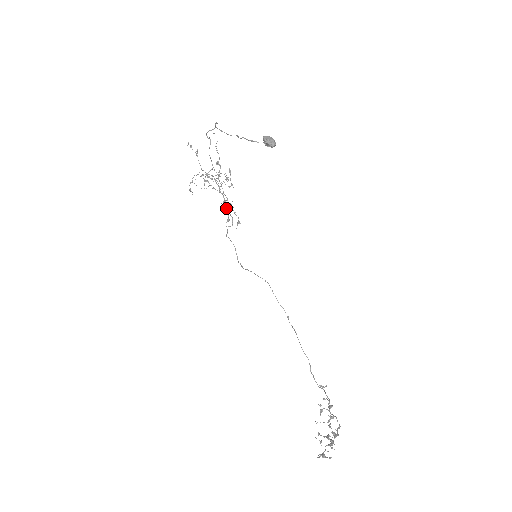
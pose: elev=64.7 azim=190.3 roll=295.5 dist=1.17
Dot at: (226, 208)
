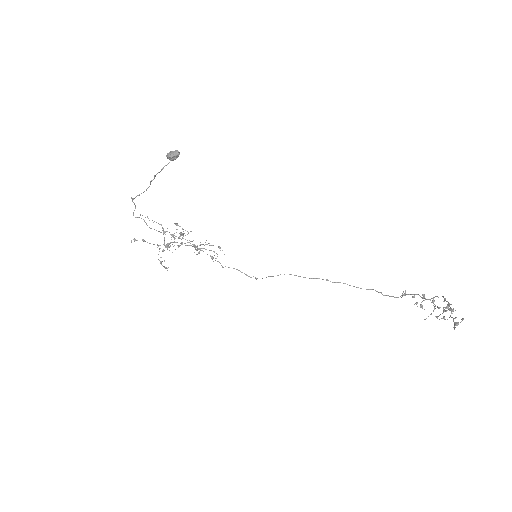
Dot at: occluded
